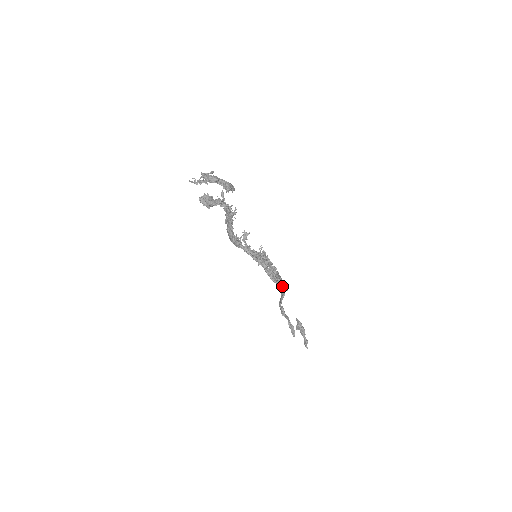
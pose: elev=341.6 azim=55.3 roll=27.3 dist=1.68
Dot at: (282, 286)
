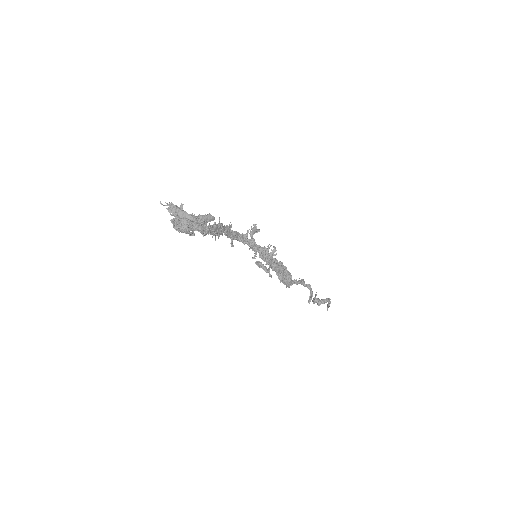
Dot at: (285, 282)
